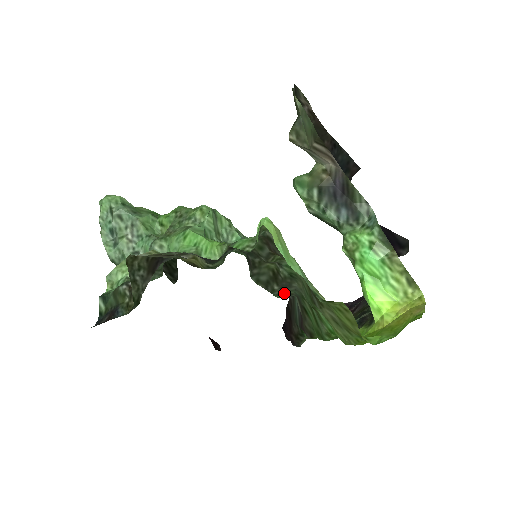
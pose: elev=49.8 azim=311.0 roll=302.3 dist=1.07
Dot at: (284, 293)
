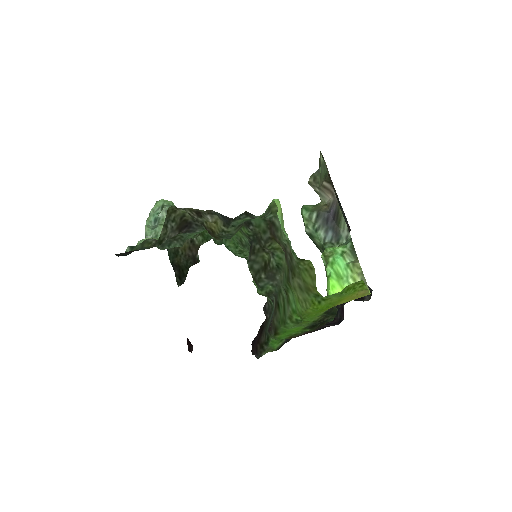
Dot at: (267, 289)
